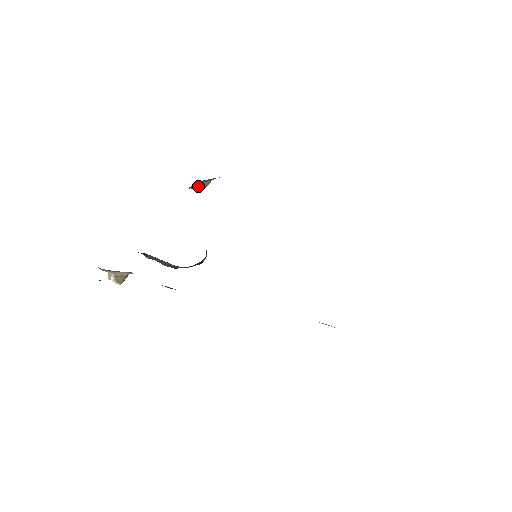
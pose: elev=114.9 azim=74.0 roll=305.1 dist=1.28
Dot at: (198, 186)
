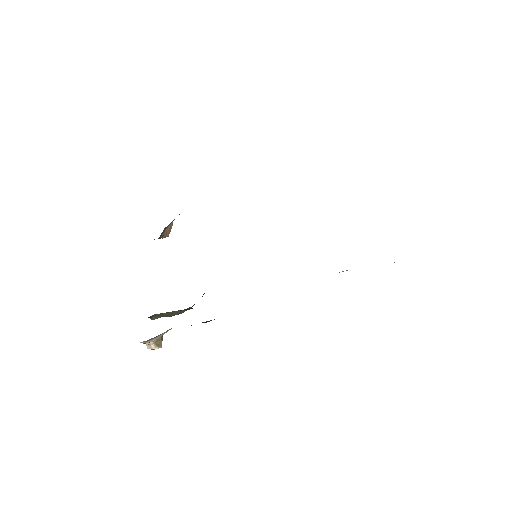
Dot at: (164, 233)
